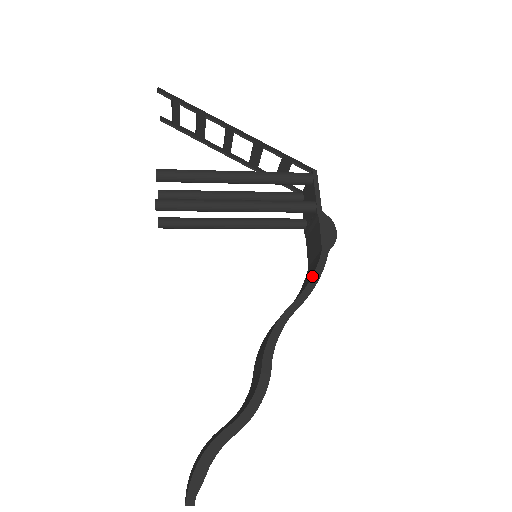
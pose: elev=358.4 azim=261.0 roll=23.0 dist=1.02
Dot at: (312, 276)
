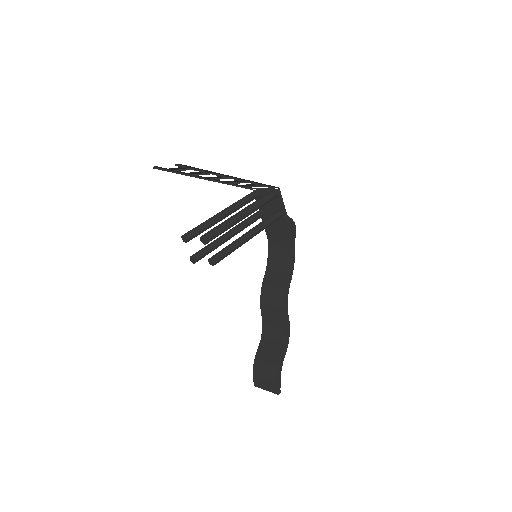
Dot at: (292, 260)
